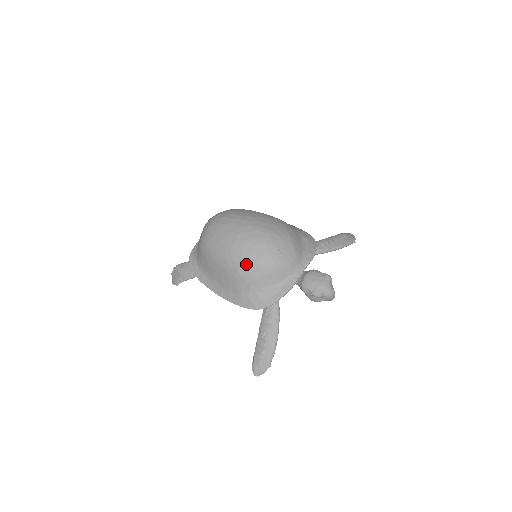
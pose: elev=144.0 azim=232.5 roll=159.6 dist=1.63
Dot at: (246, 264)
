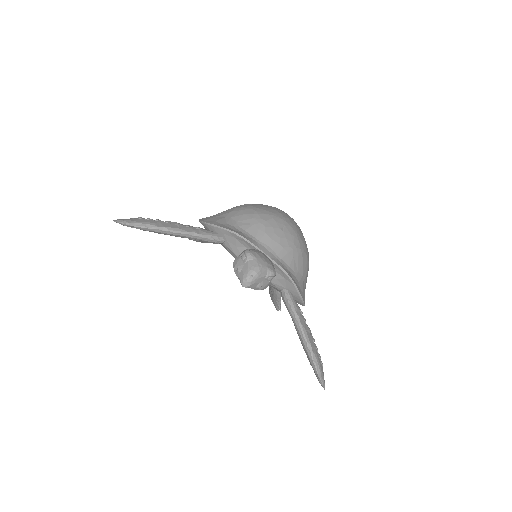
Dot at: (254, 206)
